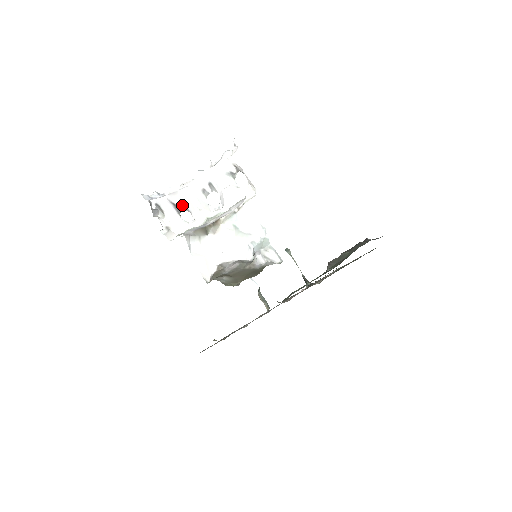
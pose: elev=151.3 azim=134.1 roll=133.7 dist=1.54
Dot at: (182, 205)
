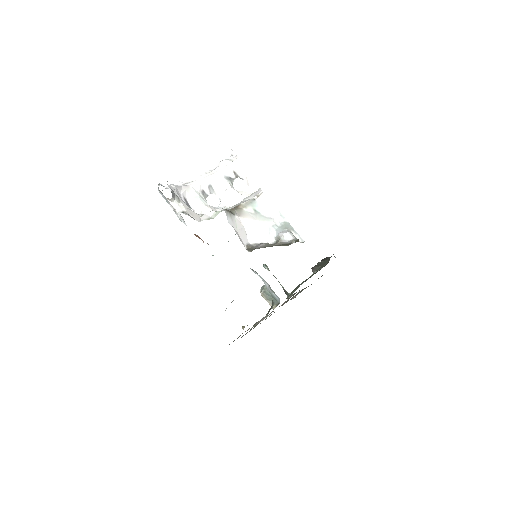
Dot at: (185, 201)
